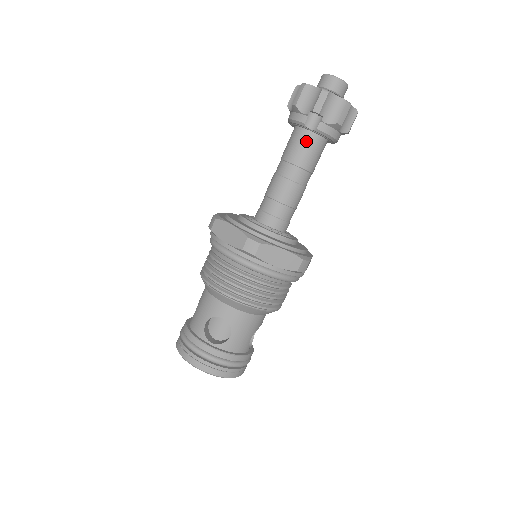
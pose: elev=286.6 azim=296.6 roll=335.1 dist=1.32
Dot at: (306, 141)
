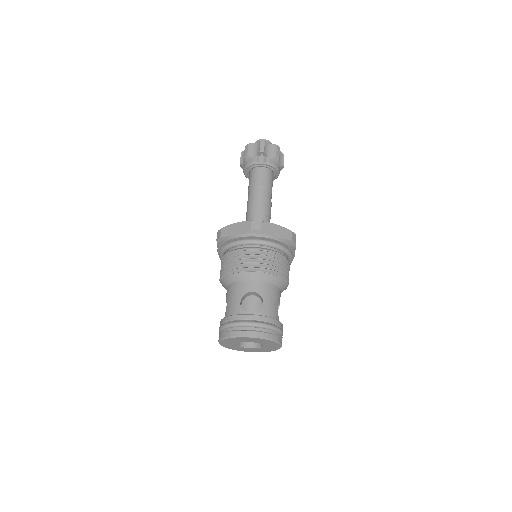
Dot at: (261, 173)
